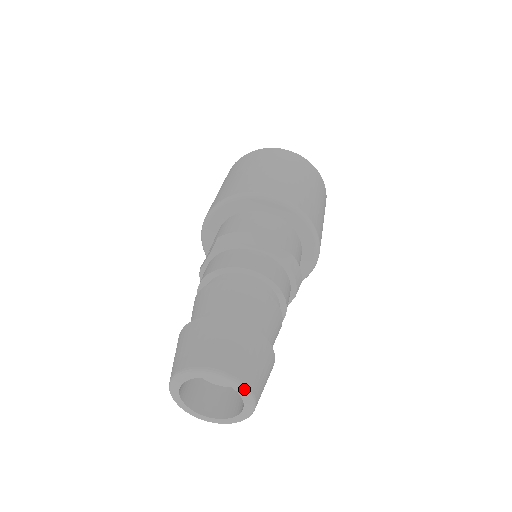
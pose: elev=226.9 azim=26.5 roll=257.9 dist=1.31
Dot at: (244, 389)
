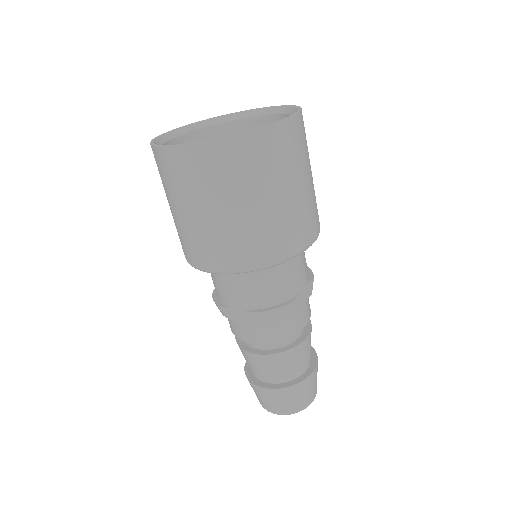
Dot at: occluded
